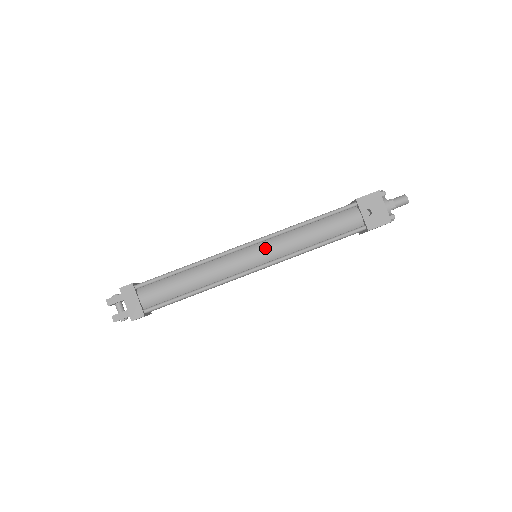
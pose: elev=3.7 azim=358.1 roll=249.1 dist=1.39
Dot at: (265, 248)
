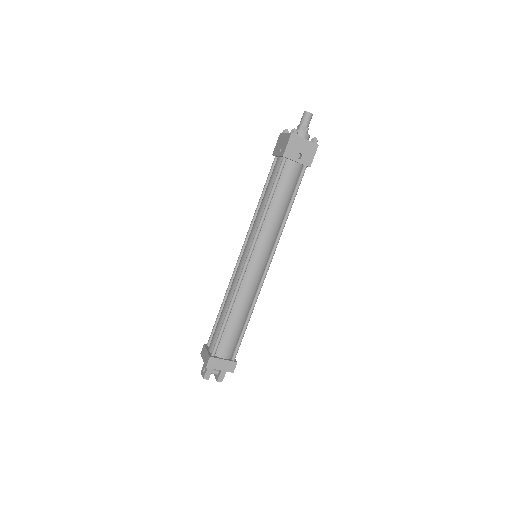
Dot at: (260, 250)
